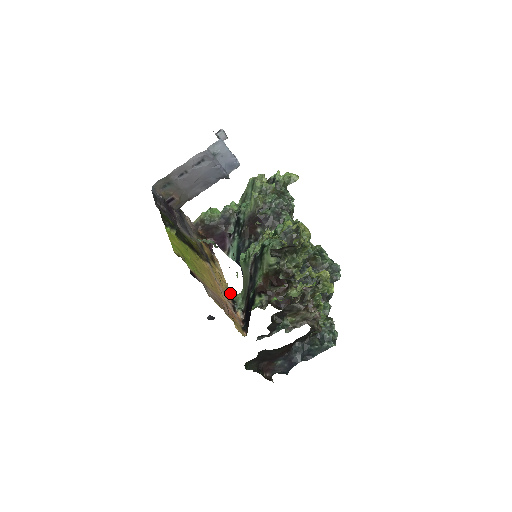
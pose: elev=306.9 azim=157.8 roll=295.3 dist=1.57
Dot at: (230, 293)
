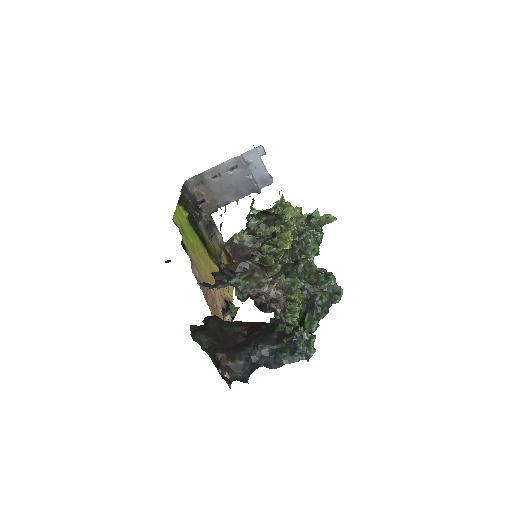
Dot at: (230, 303)
